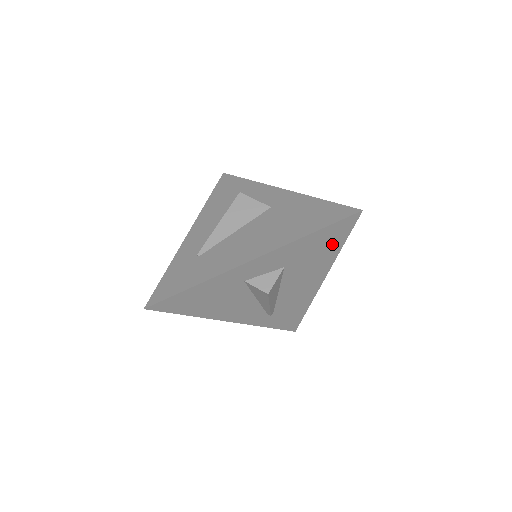
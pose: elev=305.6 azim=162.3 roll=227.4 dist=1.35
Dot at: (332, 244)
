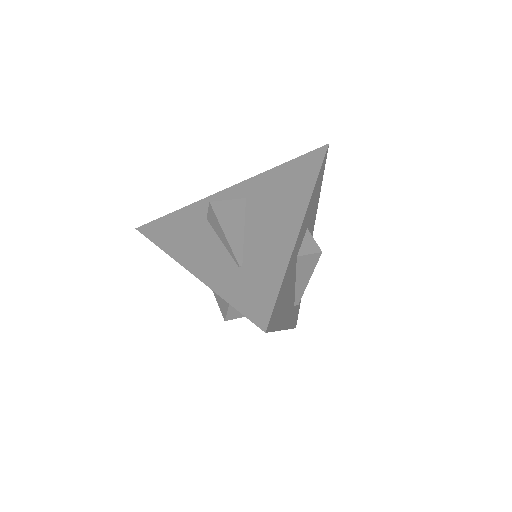
Dot at: (319, 190)
